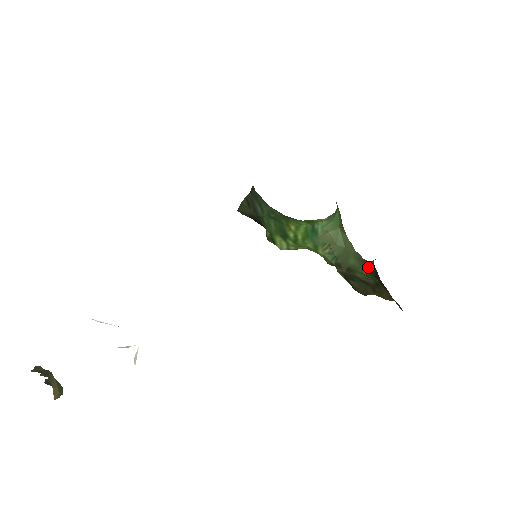
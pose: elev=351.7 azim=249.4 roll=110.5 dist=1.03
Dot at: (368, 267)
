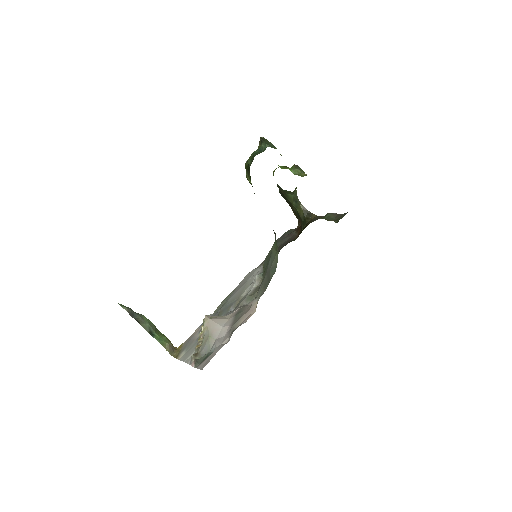
Dot at: (297, 206)
